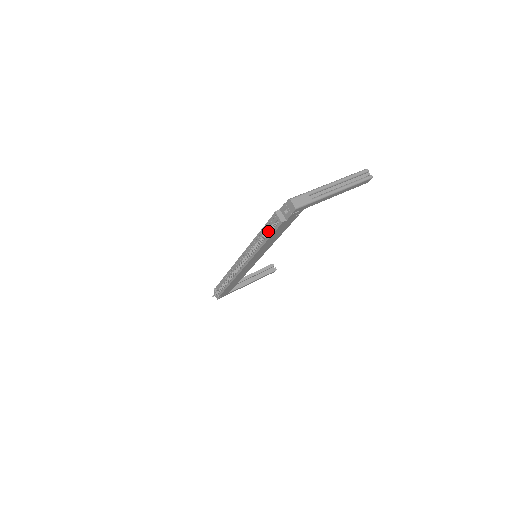
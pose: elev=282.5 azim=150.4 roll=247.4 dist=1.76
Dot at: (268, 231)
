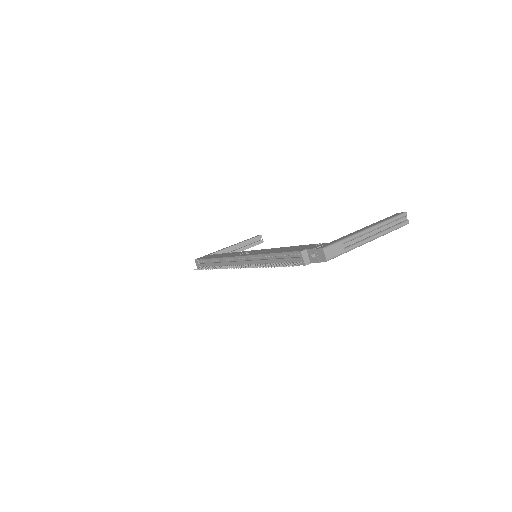
Dot at: (286, 264)
